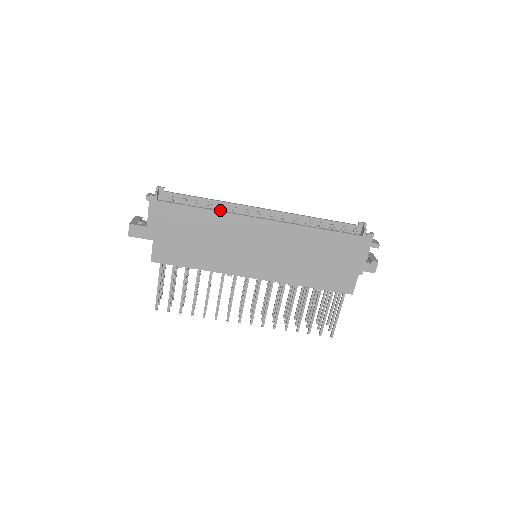
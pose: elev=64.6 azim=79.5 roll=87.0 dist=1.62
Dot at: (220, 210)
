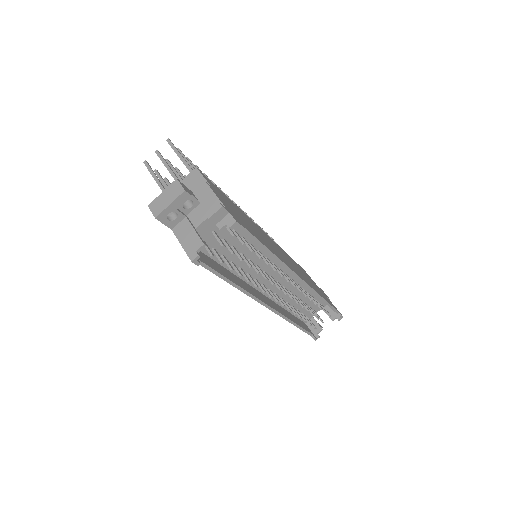
Dot at: (249, 282)
